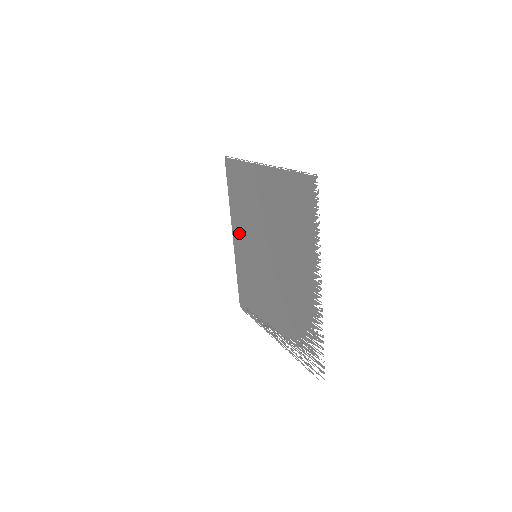
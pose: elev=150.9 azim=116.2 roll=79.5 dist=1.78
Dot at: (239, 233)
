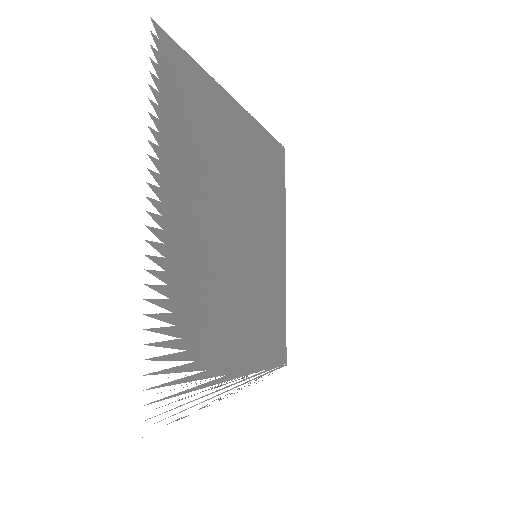
Dot at: (275, 240)
